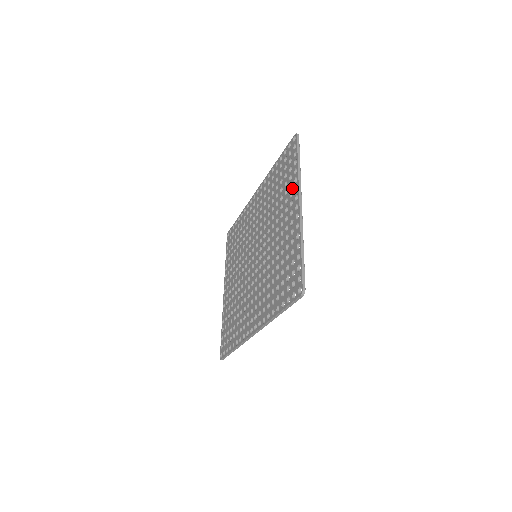
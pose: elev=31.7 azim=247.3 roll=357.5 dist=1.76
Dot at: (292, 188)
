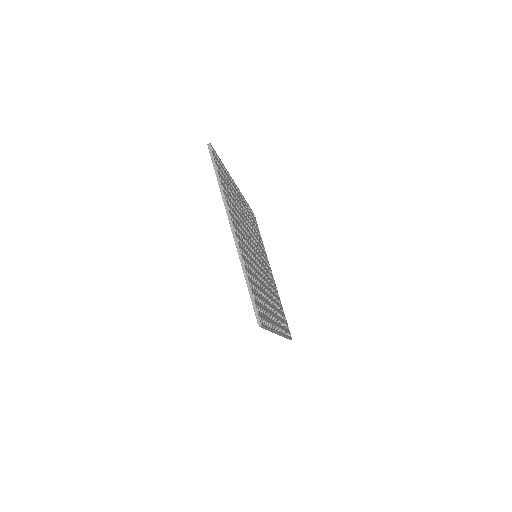
Dot at: occluded
